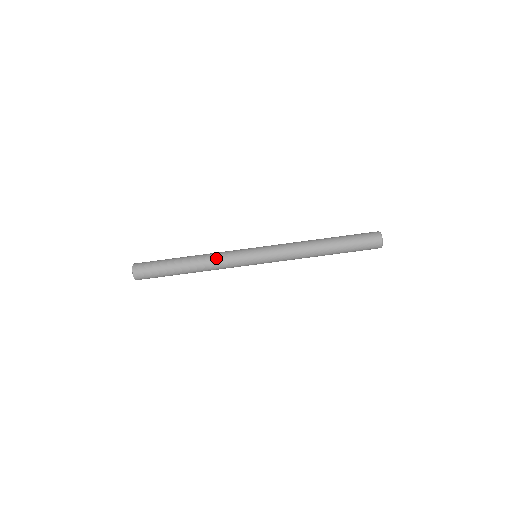
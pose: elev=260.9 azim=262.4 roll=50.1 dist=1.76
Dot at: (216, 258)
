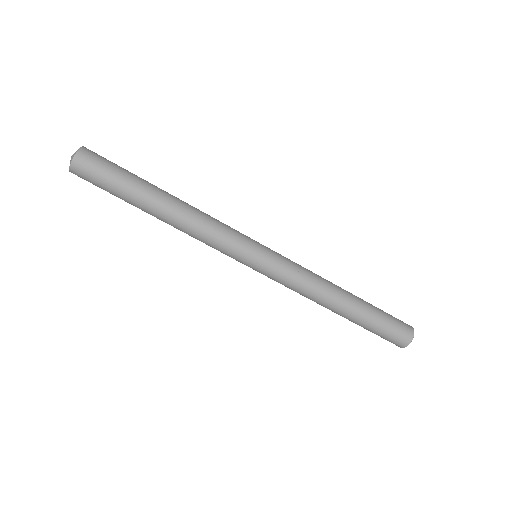
Dot at: (206, 224)
